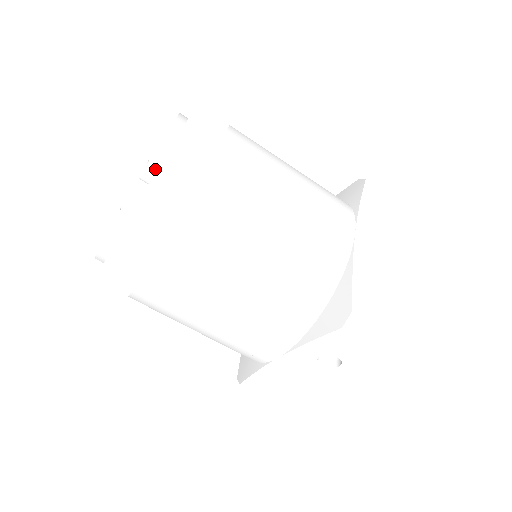
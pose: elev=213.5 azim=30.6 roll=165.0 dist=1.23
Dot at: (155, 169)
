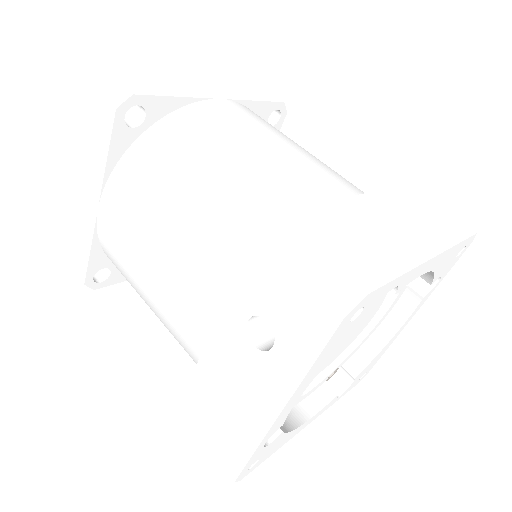
Dot at: occluded
